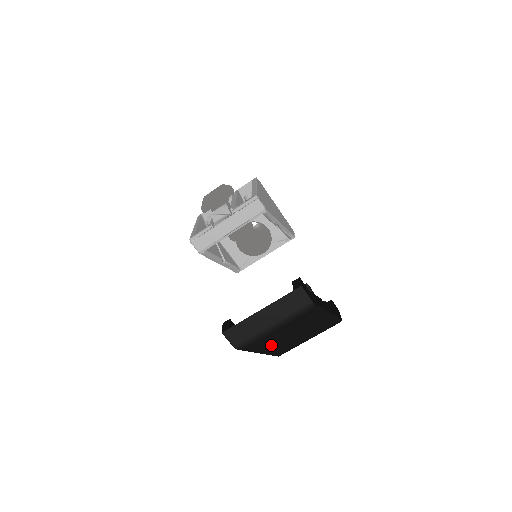
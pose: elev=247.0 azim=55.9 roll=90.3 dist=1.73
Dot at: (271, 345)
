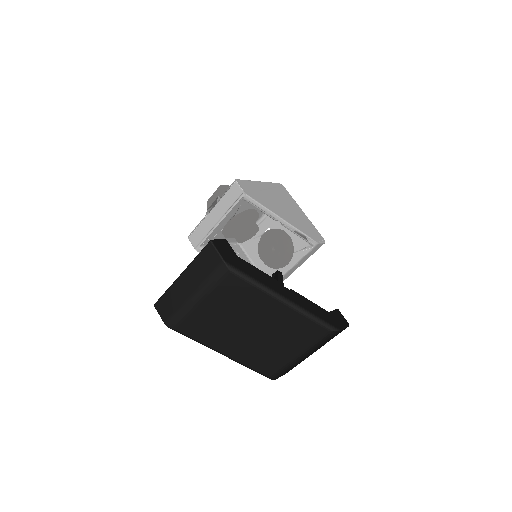
Dot at: (225, 340)
